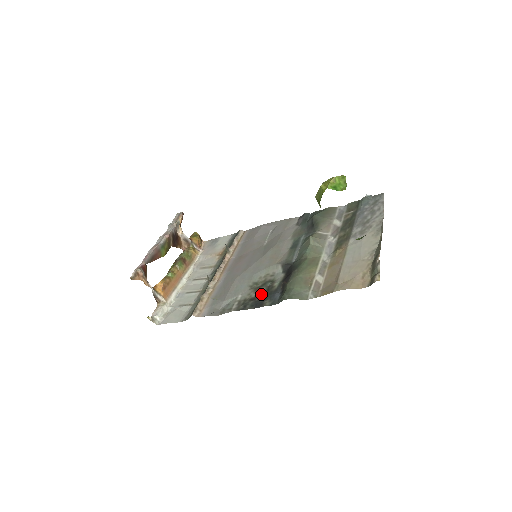
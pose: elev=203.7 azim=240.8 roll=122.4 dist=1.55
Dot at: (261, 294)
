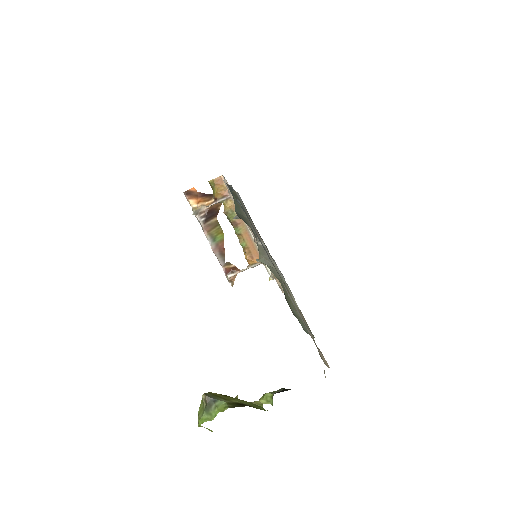
Dot at: occluded
